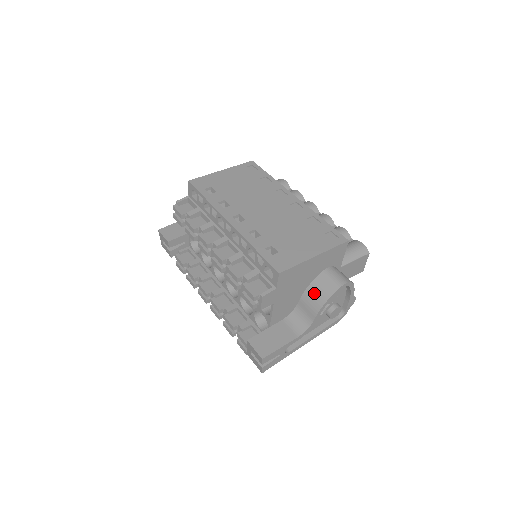
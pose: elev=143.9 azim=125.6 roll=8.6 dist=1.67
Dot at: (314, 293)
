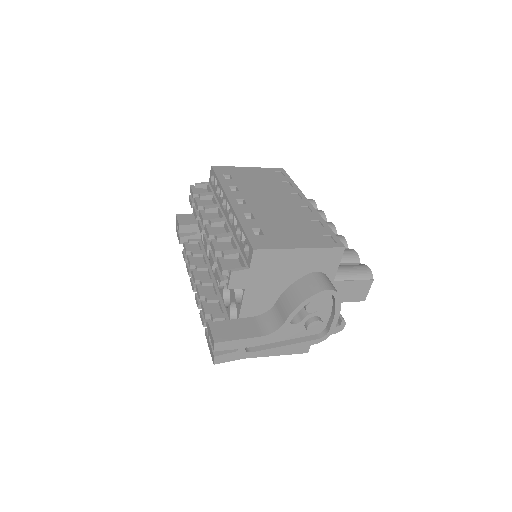
Dot at: (293, 293)
